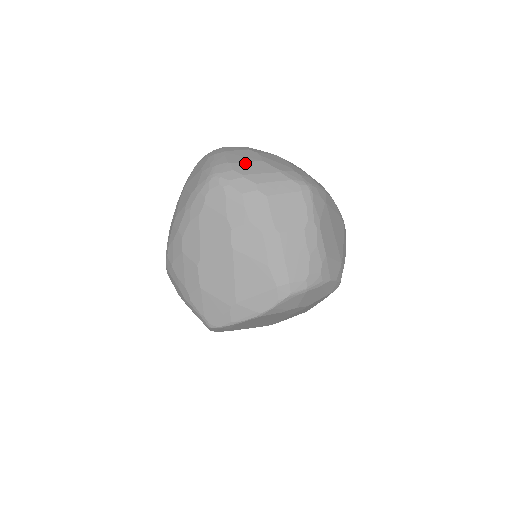
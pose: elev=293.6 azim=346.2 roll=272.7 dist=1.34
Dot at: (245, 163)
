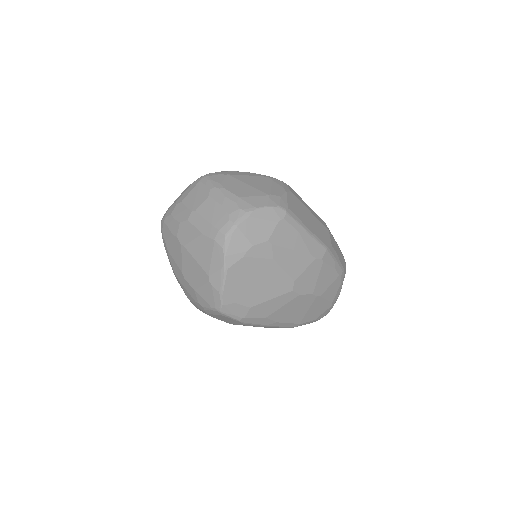
Dot at: occluded
